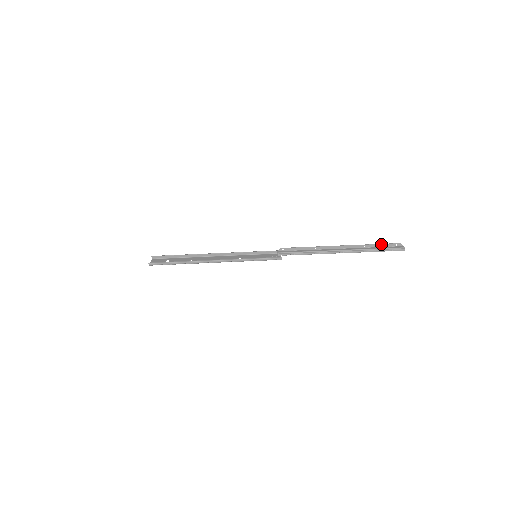
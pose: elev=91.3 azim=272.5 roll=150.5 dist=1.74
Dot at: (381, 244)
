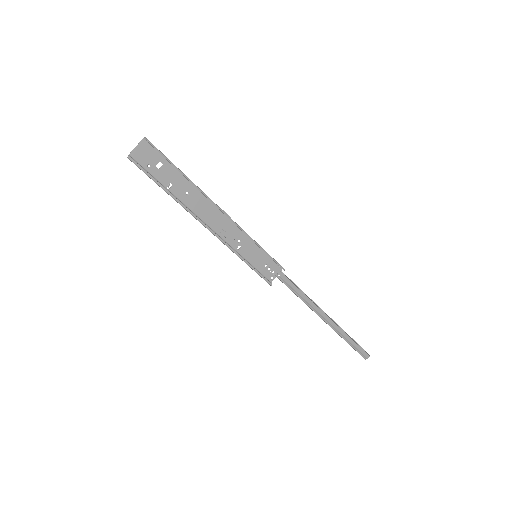
Dot at: (359, 345)
